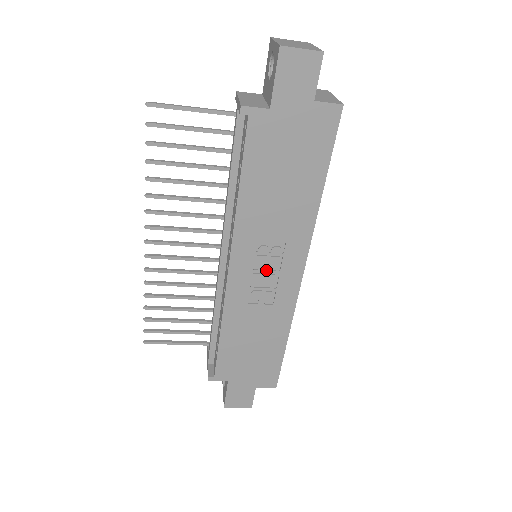
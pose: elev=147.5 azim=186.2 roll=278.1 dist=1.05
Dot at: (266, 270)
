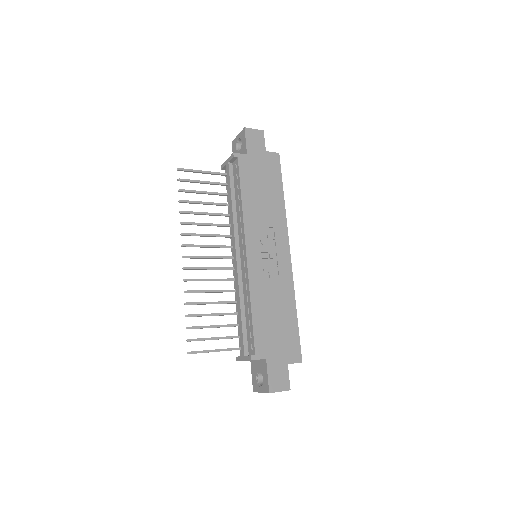
Dot at: (268, 251)
